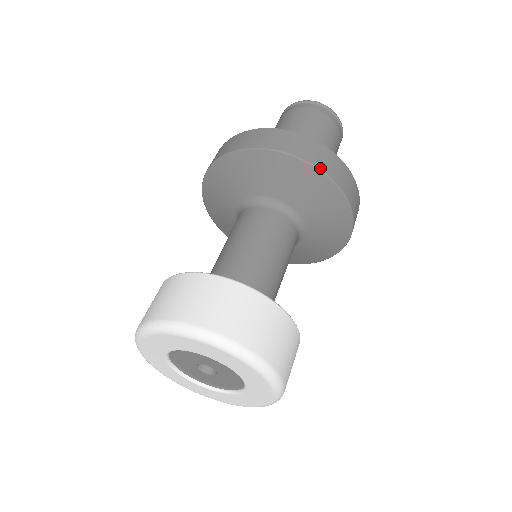
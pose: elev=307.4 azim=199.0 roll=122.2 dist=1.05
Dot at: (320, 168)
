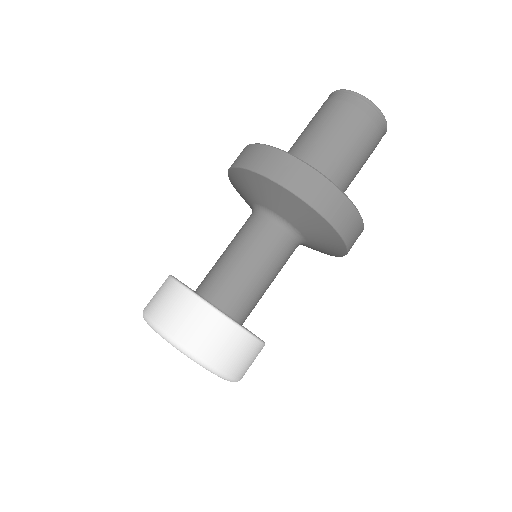
Dot at: (345, 238)
